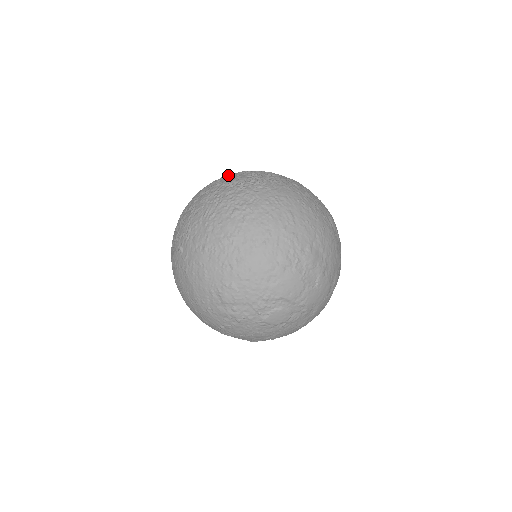
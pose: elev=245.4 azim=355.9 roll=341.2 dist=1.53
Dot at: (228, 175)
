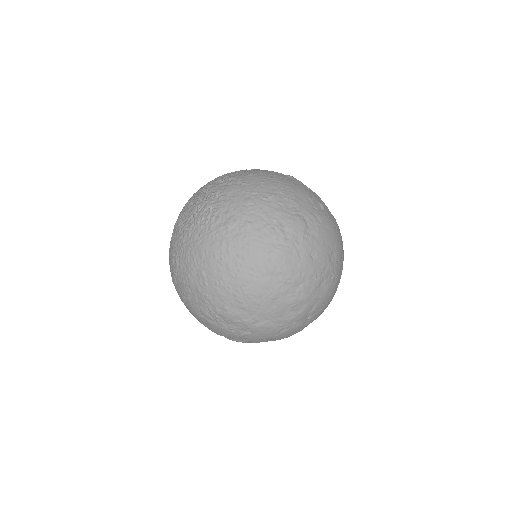
Dot at: (195, 195)
